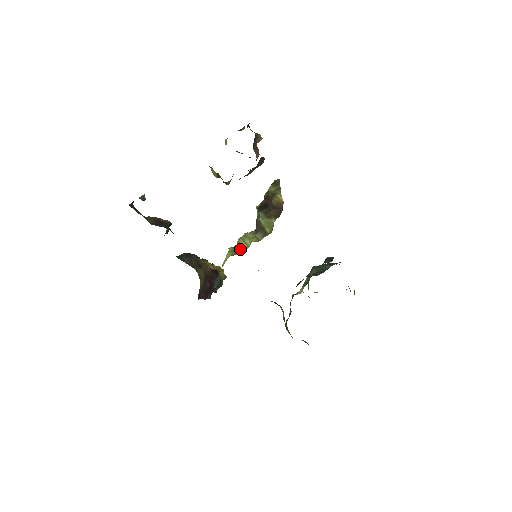
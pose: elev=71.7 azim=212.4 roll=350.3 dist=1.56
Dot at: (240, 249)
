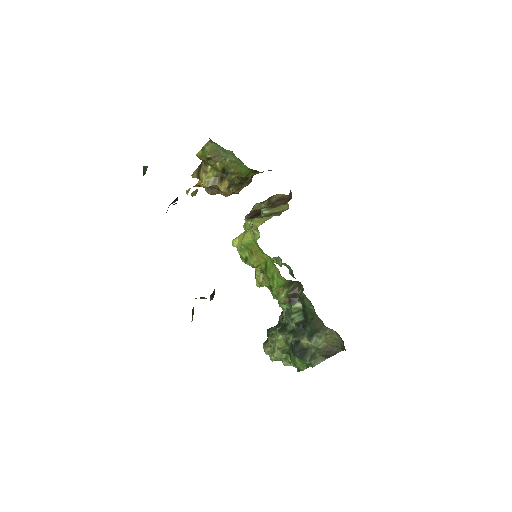
Dot at: (260, 223)
